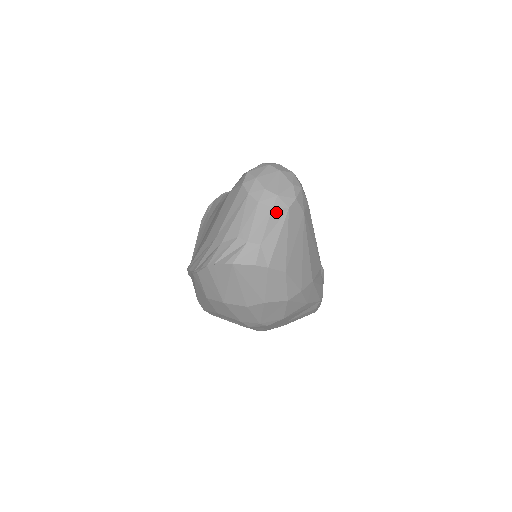
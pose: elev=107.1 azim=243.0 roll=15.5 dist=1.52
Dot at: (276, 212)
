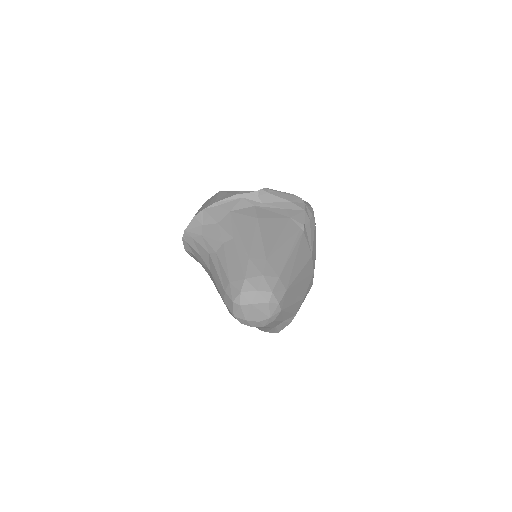
Dot at: (277, 318)
